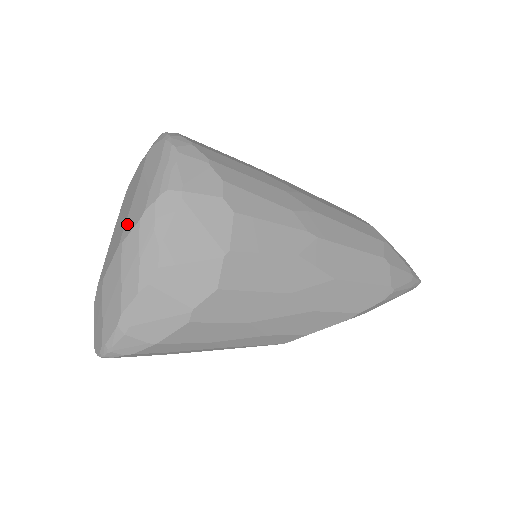
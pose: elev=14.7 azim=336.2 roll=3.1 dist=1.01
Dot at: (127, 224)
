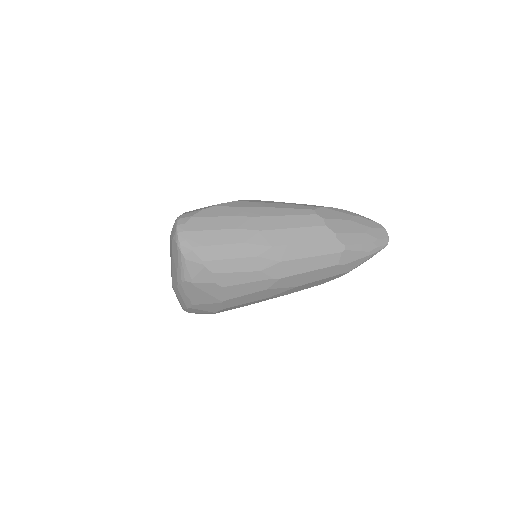
Dot at: (173, 280)
